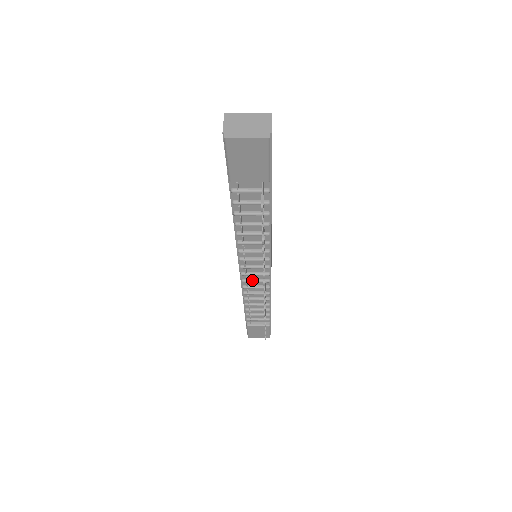
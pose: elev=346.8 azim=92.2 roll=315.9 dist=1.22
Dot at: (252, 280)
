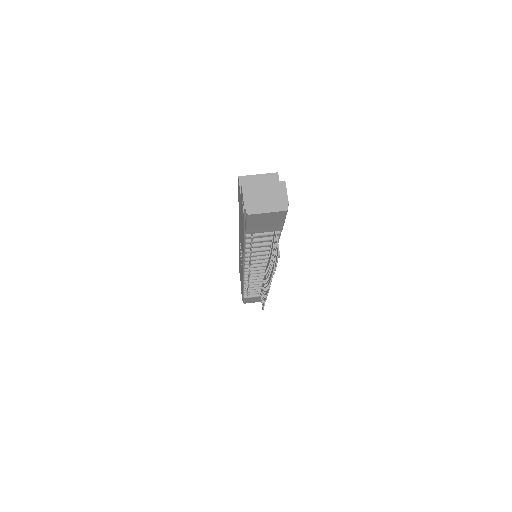
Dot at: (254, 275)
